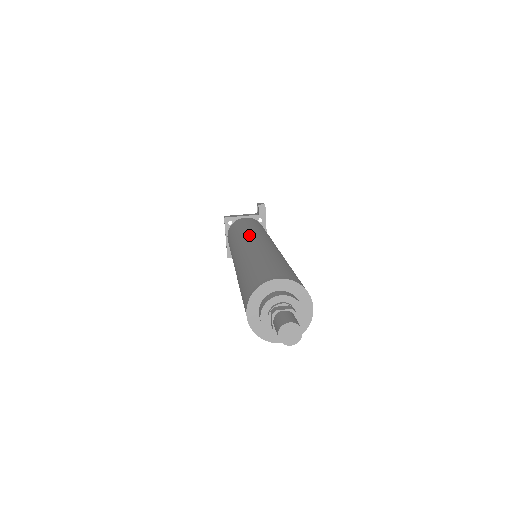
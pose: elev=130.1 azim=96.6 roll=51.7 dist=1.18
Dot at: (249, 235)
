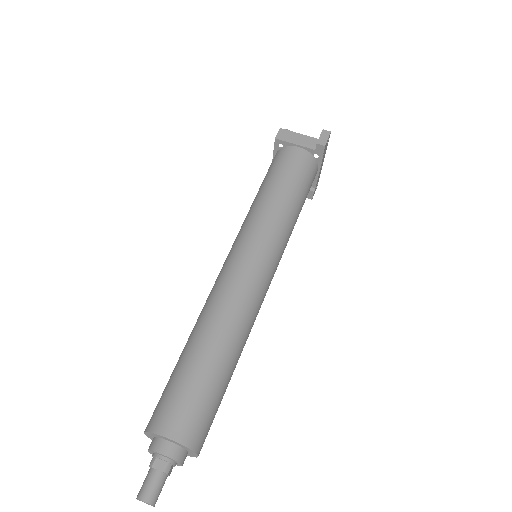
Dot at: (249, 245)
